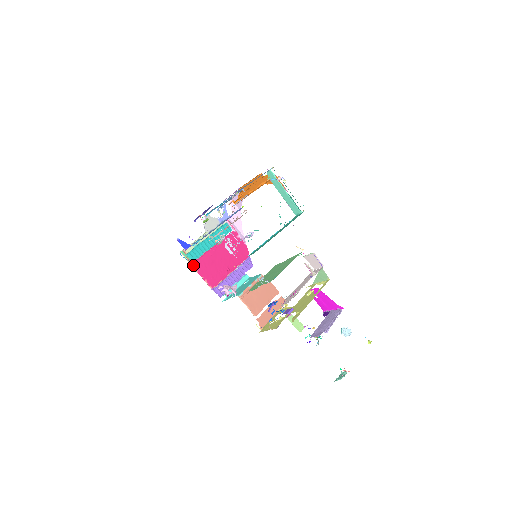
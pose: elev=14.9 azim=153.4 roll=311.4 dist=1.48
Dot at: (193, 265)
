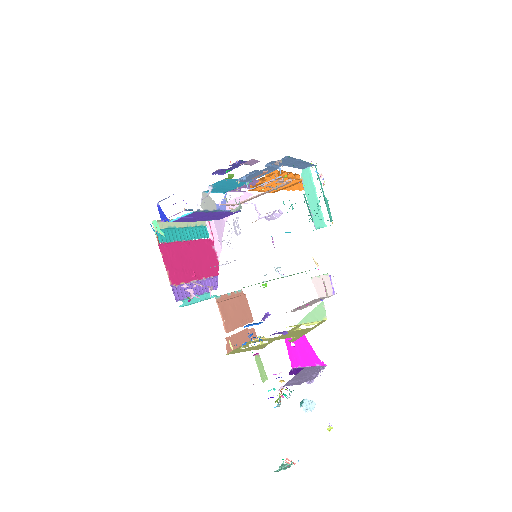
Dot at: (160, 245)
